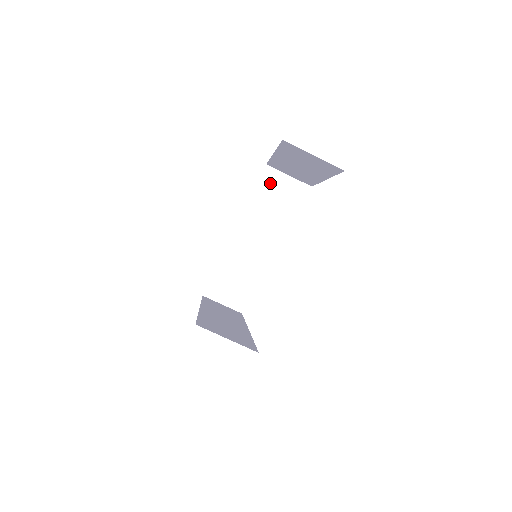
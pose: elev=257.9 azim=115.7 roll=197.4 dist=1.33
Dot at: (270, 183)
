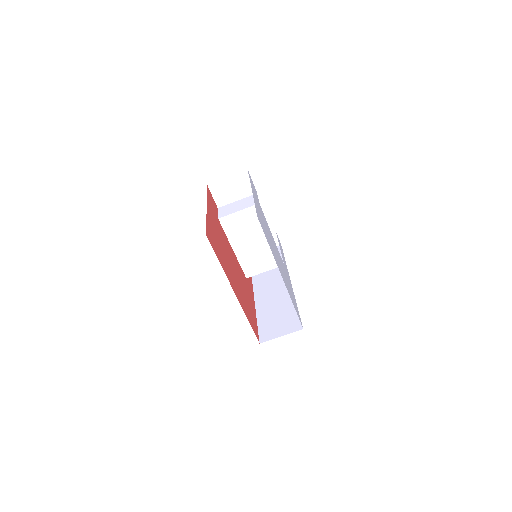
Dot at: (221, 192)
